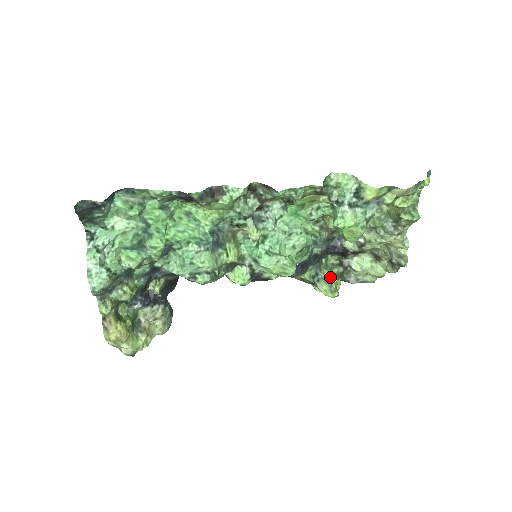
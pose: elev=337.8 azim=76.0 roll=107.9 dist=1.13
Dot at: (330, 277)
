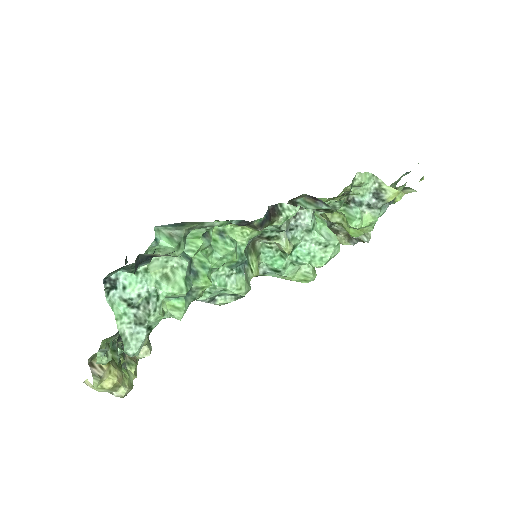
Dot at: occluded
